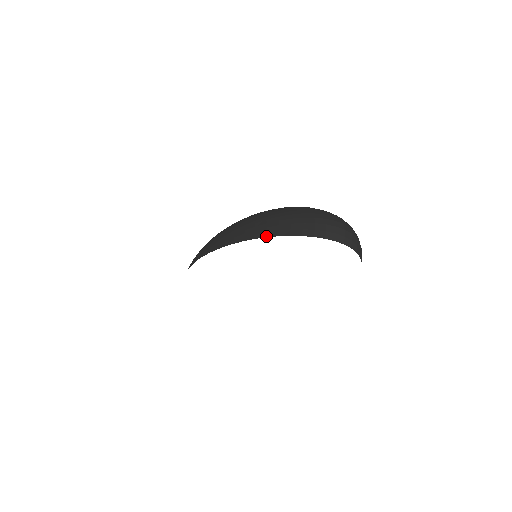
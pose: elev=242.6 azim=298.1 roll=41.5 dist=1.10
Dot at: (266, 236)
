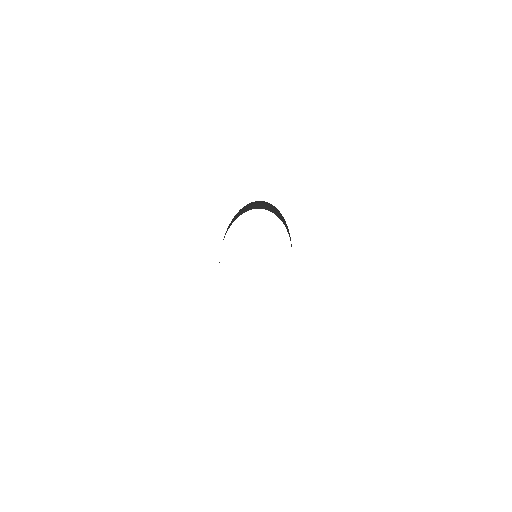
Dot at: occluded
